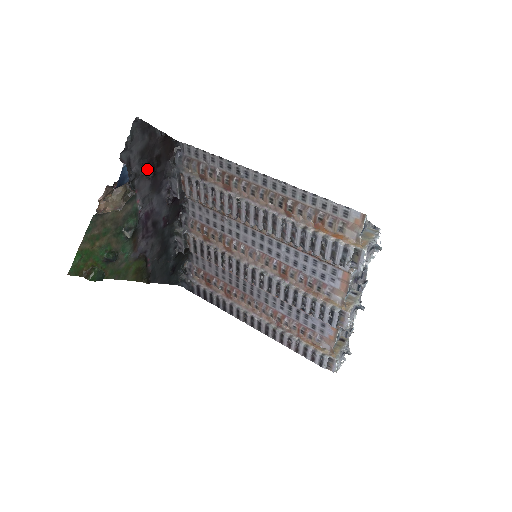
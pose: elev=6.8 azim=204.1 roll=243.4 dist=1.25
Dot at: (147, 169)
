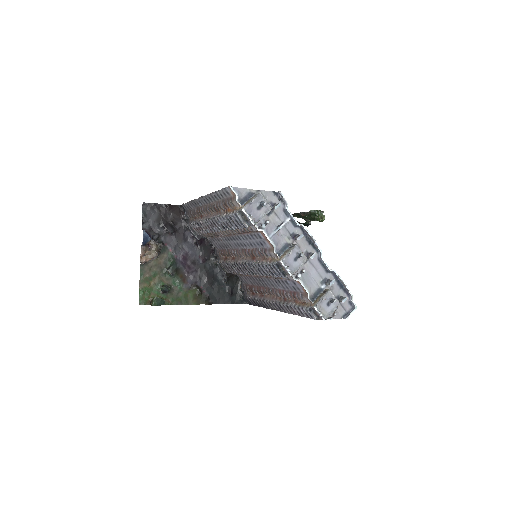
Dot at: (166, 229)
